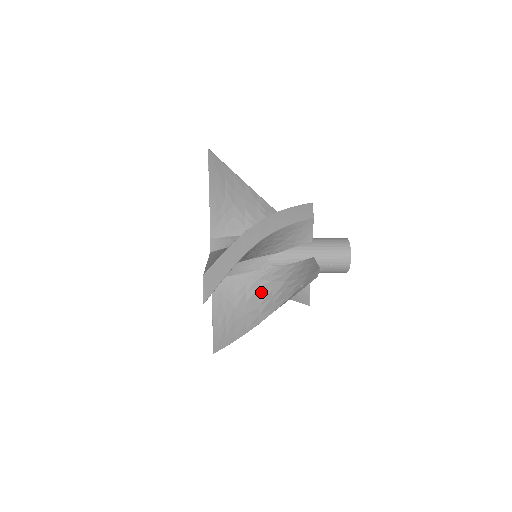
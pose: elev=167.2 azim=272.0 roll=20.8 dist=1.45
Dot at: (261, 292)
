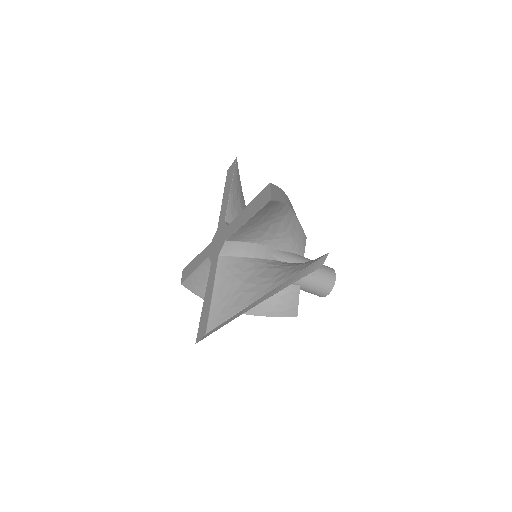
Dot at: (271, 270)
